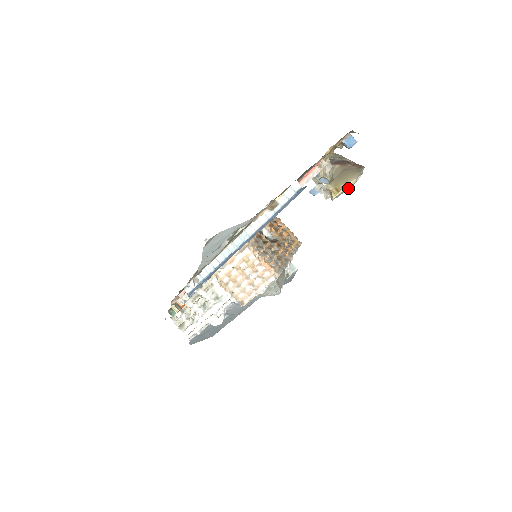
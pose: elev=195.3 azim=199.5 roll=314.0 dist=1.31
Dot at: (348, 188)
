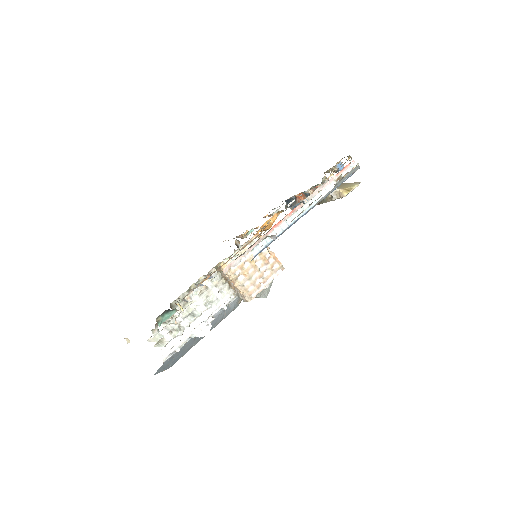
Dot at: occluded
